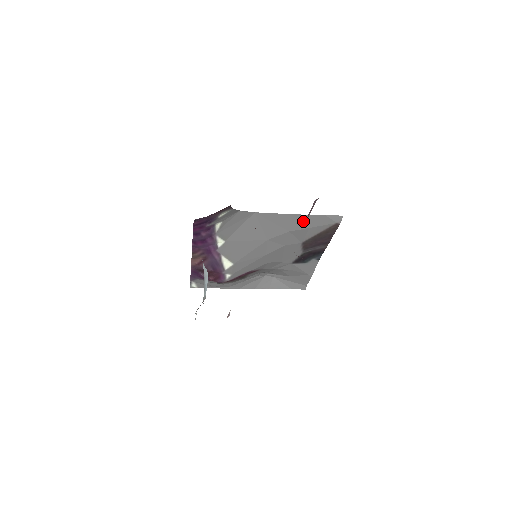
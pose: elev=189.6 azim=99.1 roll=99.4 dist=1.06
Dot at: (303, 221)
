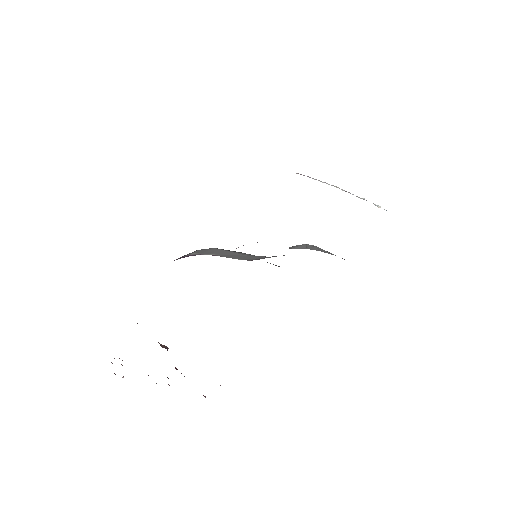
Dot at: occluded
